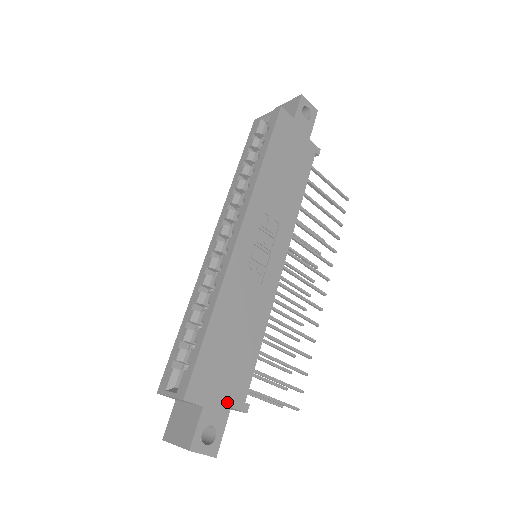
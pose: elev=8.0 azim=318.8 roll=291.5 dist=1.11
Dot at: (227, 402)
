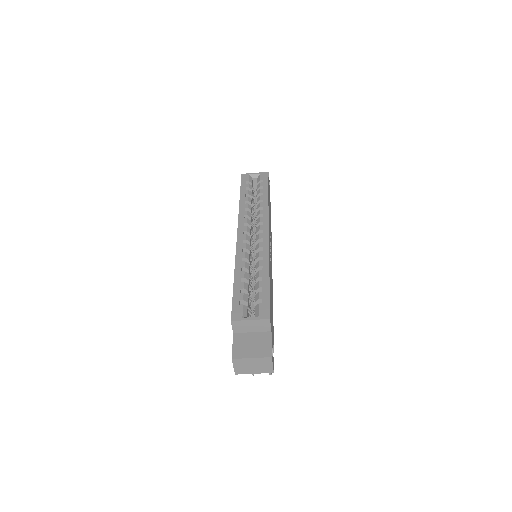
Dot at: occluded
